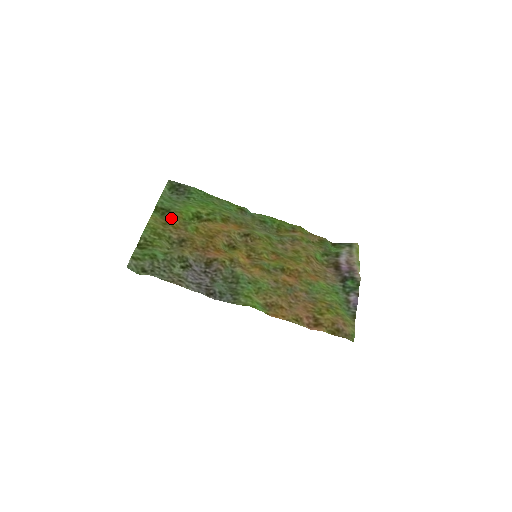
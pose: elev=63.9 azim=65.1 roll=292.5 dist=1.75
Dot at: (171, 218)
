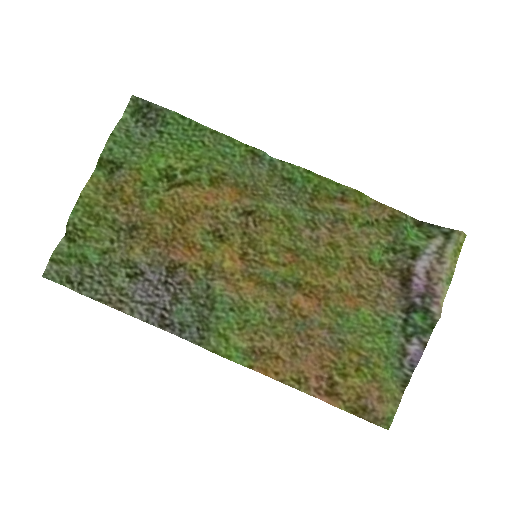
Dot at: (121, 182)
